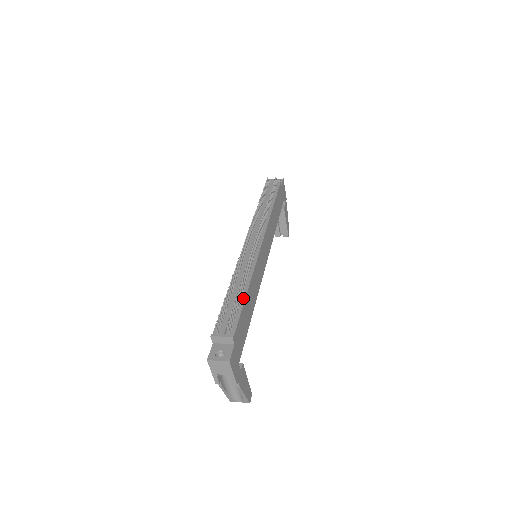
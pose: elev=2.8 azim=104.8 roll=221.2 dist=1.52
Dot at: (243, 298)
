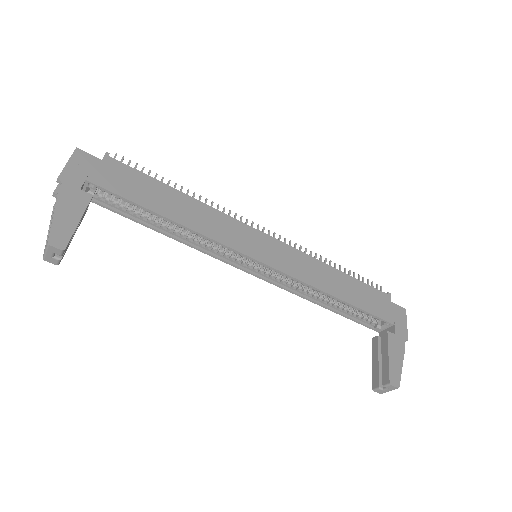
Dot at: (168, 187)
